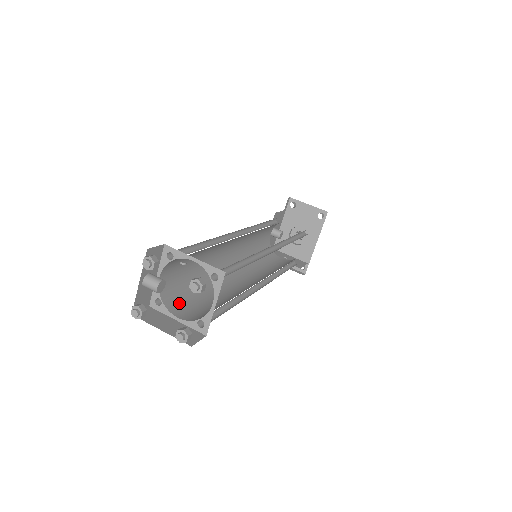
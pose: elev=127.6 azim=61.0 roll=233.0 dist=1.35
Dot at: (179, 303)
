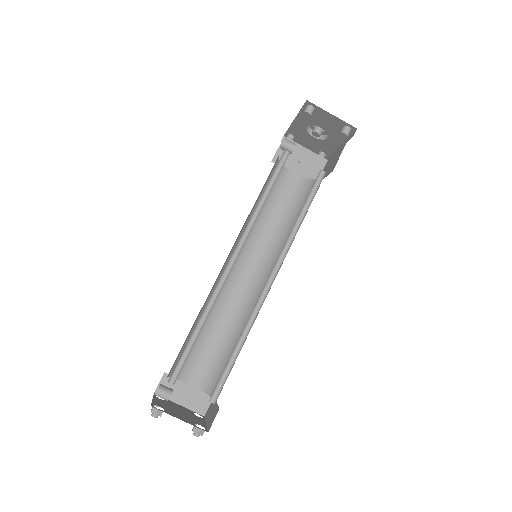
Dot at: (188, 364)
